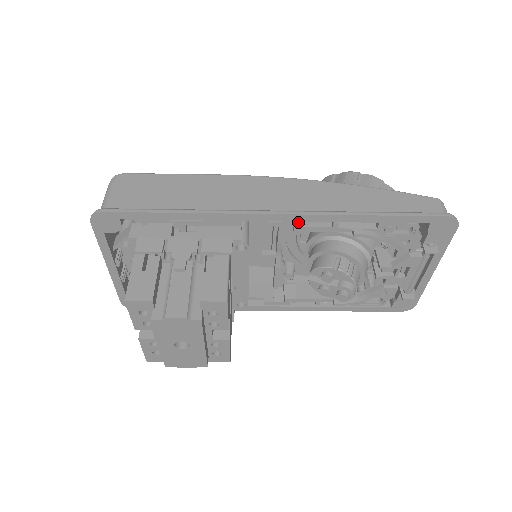
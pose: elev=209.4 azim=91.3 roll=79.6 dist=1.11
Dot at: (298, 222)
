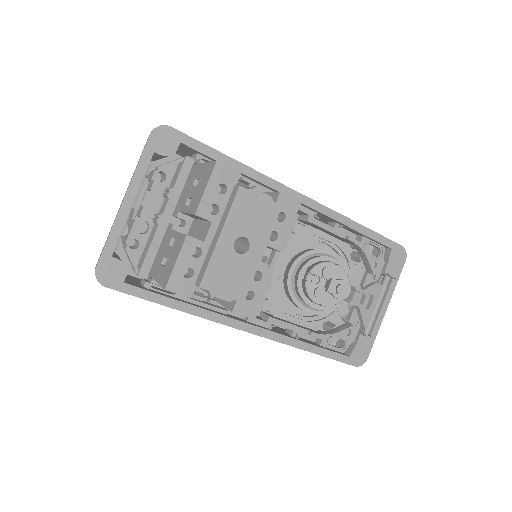
Dot at: (313, 211)
